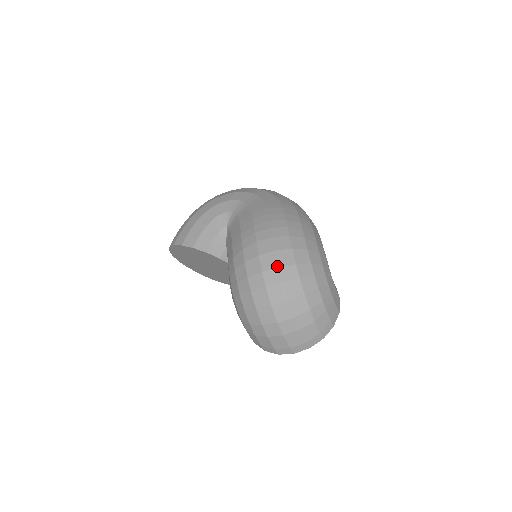
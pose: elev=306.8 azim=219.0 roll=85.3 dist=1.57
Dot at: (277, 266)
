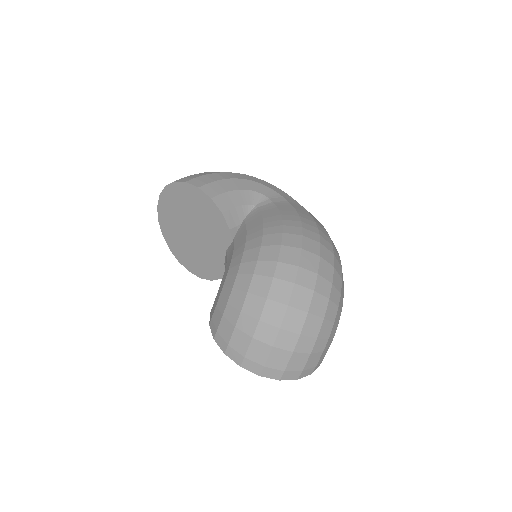
Dot at: (317, 271)
